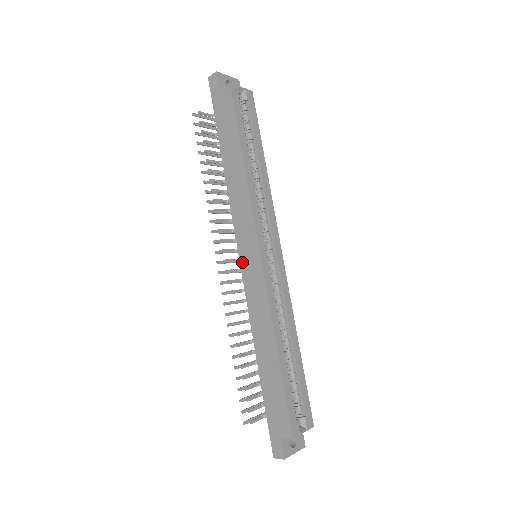
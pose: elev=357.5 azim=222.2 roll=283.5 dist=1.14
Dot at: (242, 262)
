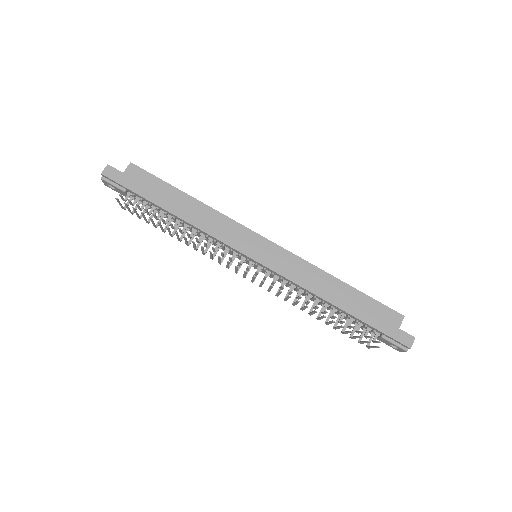
Dot at: (258, 259)
